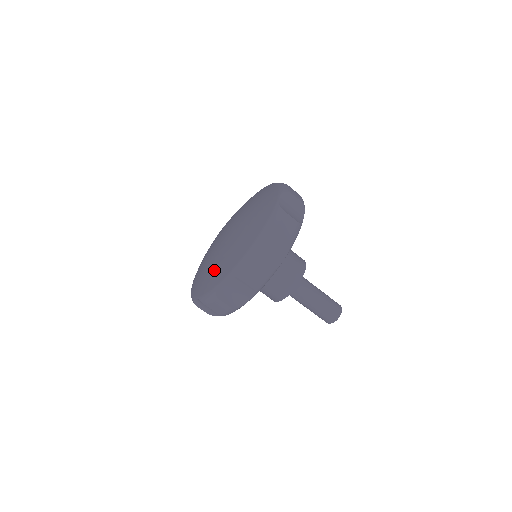
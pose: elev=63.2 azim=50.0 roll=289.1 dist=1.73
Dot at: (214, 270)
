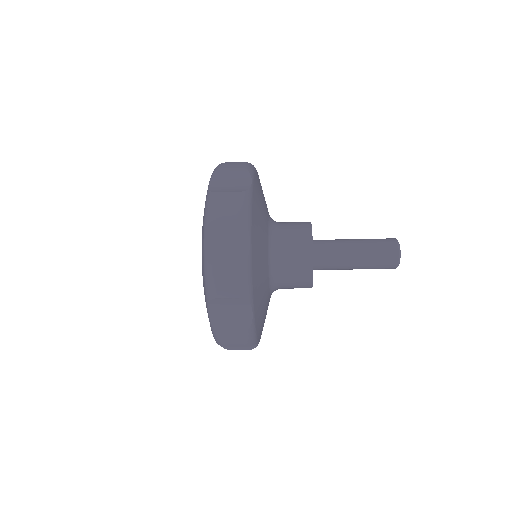
Dot at: occluded
